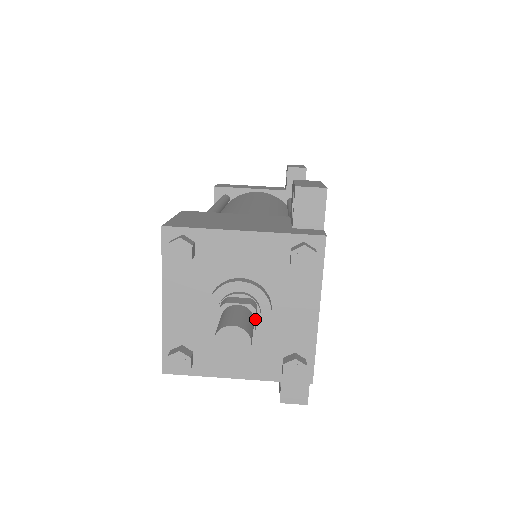
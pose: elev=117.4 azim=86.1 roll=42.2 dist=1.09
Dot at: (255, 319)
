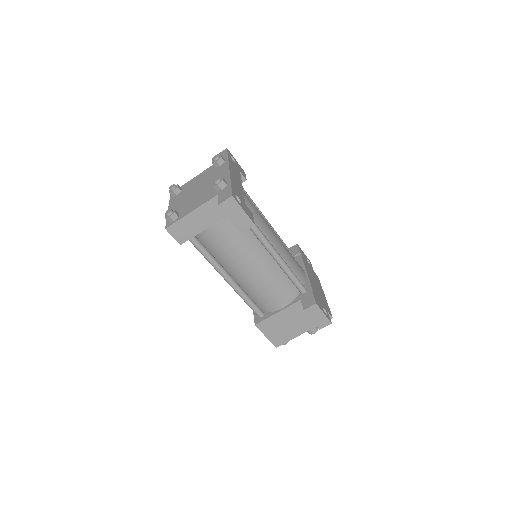
Dot at: occluded
